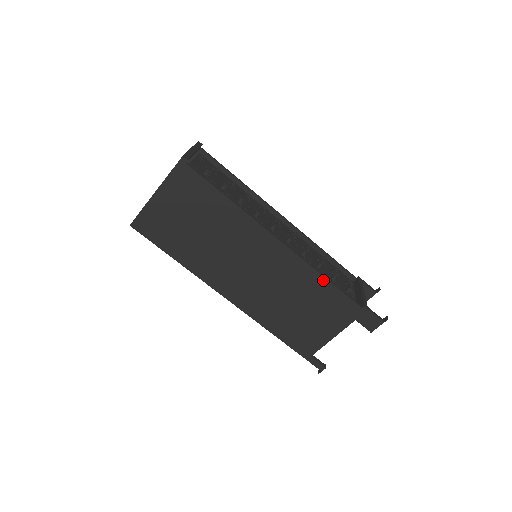
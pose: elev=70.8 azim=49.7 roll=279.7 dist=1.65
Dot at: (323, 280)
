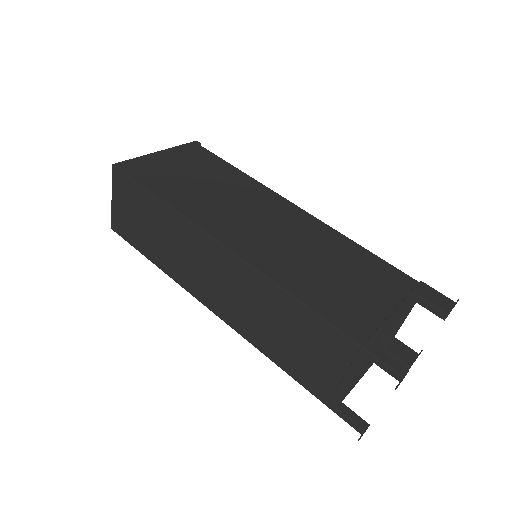
Dot at: (356, 246)
